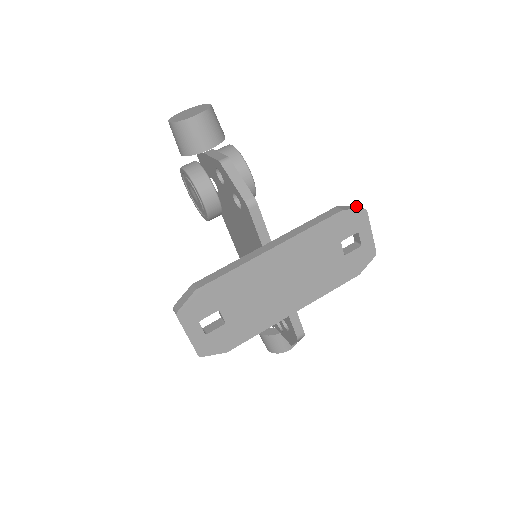
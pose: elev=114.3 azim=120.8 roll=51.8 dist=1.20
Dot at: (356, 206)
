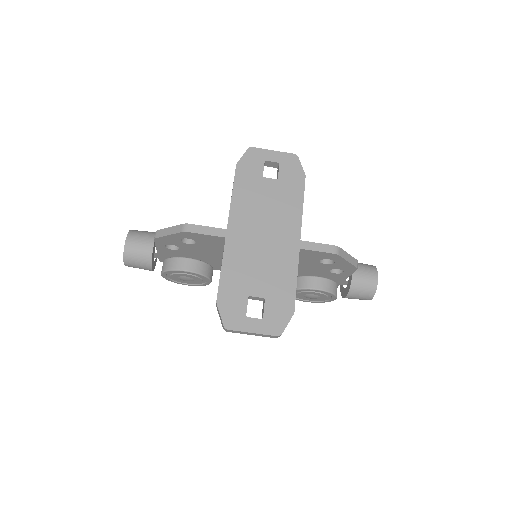
Dot at: occluded
